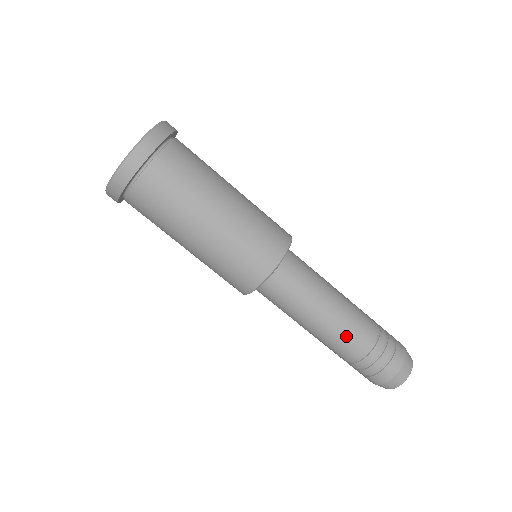
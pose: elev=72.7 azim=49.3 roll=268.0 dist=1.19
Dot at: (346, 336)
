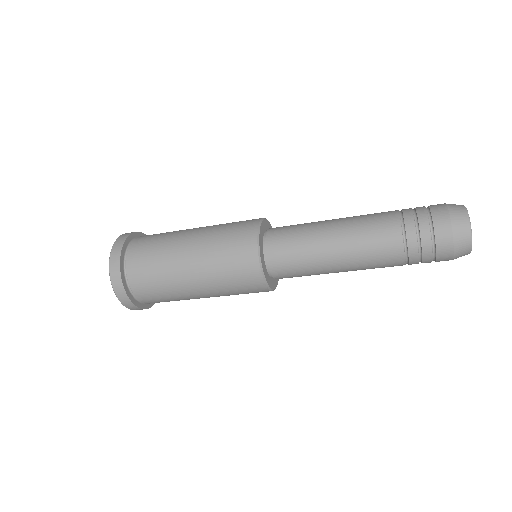
Dot at: (374, 267)
